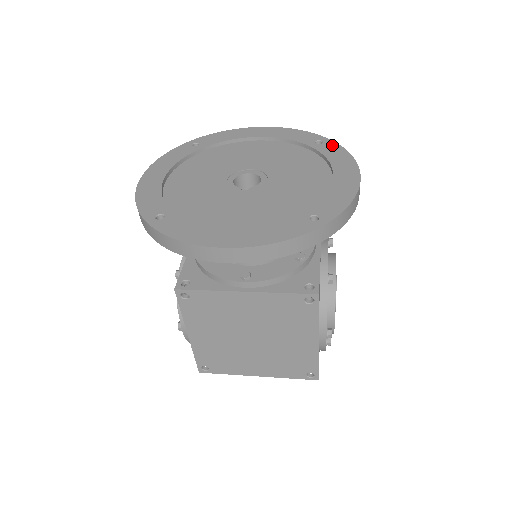
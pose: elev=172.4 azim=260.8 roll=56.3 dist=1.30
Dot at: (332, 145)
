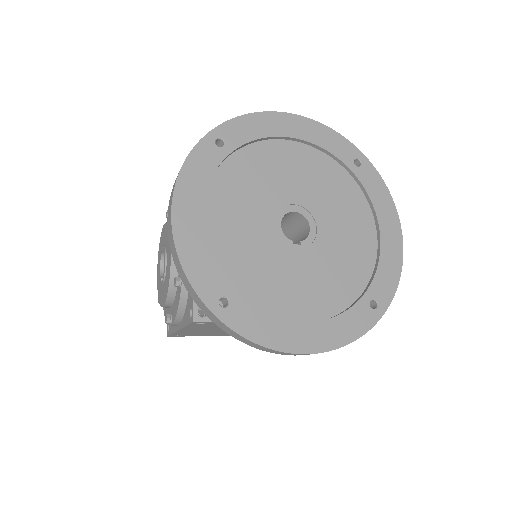
Dot at: (371, 171)
